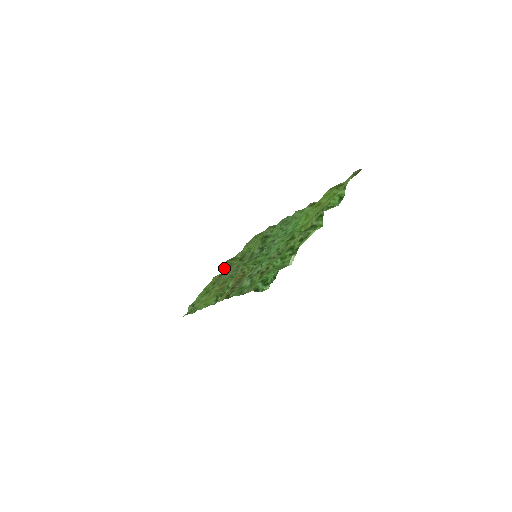
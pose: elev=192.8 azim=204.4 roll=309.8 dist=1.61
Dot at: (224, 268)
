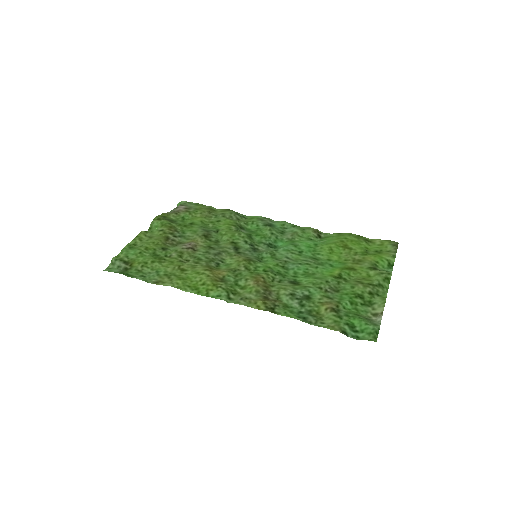
Dot at: (161, 227)
